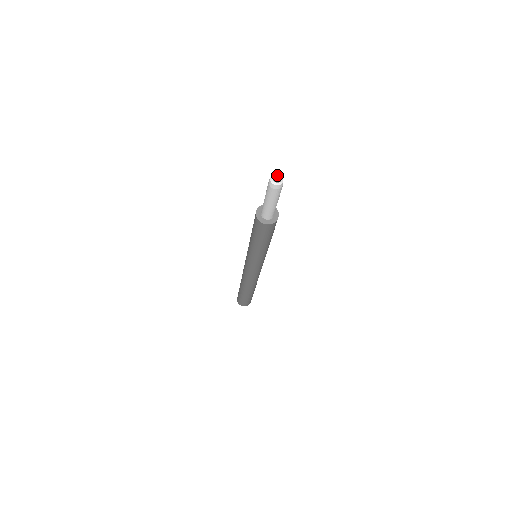
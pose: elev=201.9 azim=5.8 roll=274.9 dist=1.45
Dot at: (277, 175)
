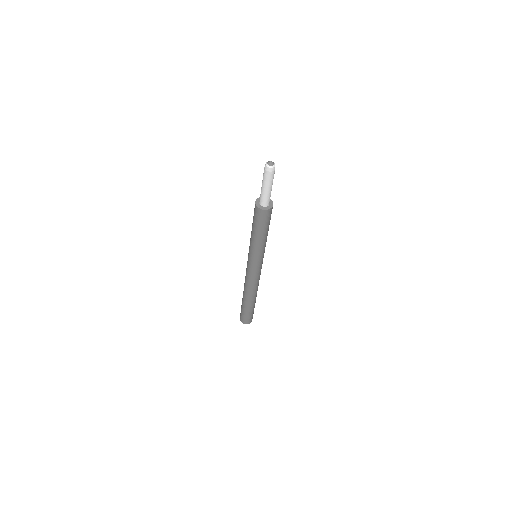
Dot at: (270, 161)
